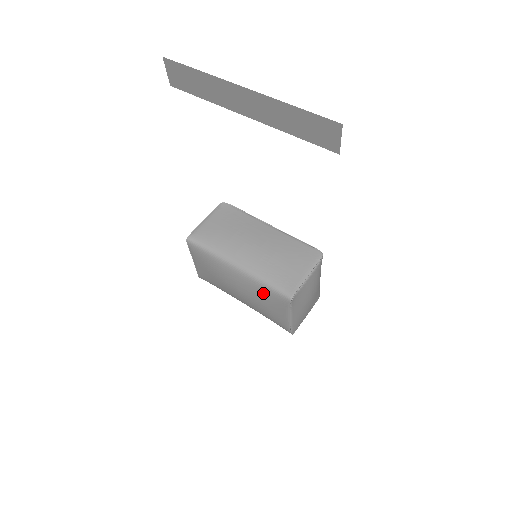
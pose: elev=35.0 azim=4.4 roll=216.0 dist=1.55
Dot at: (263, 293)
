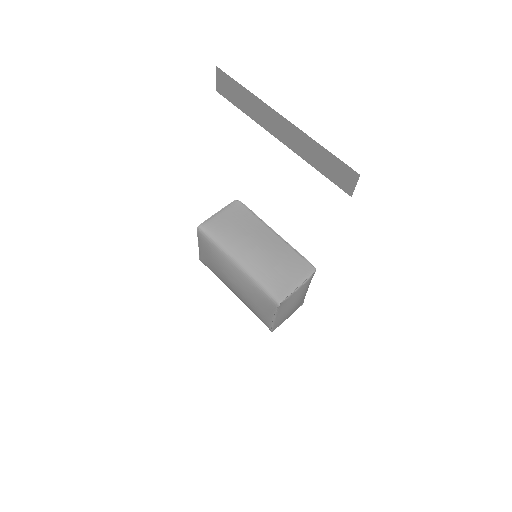
Dot at: (255, 292)
